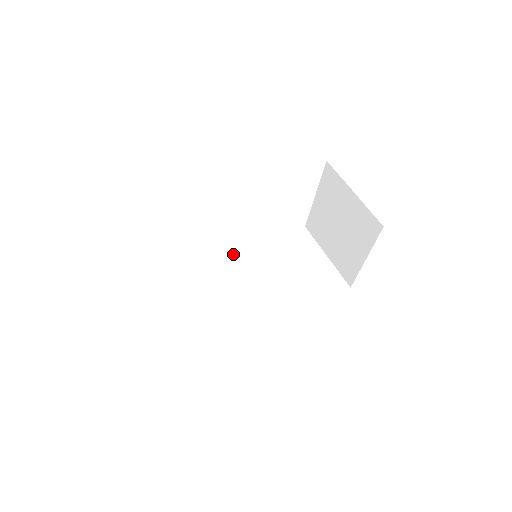
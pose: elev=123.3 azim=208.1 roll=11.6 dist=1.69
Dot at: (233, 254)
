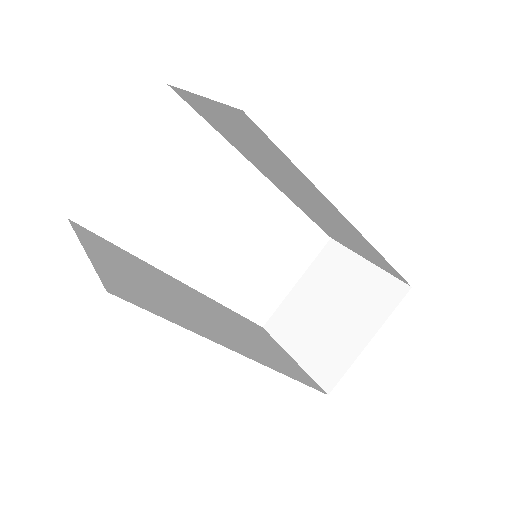
Dot at: (188, 286)
